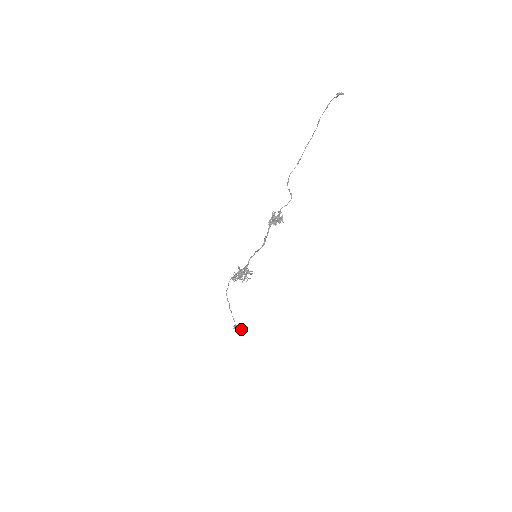
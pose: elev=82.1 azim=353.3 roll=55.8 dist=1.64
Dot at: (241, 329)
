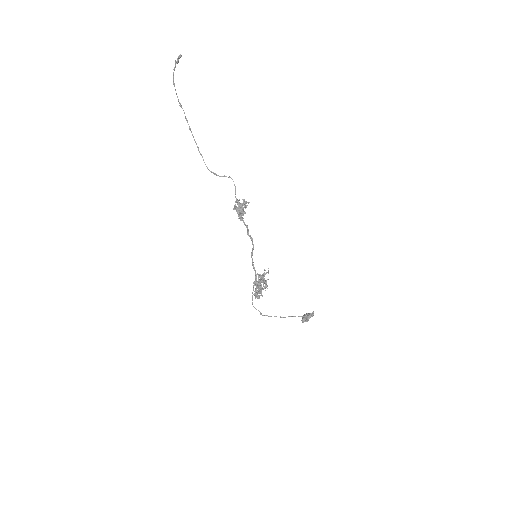
Dot at: (312, 313)
